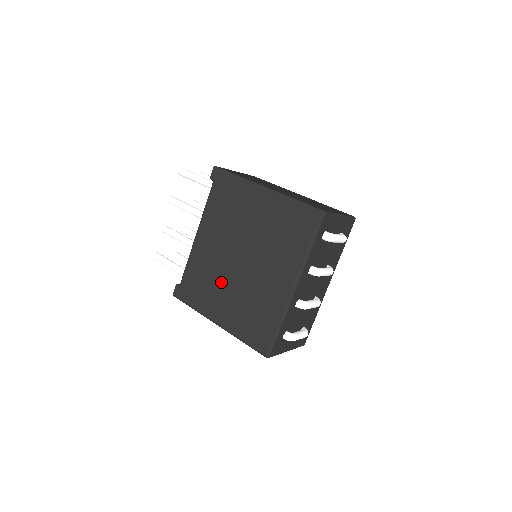
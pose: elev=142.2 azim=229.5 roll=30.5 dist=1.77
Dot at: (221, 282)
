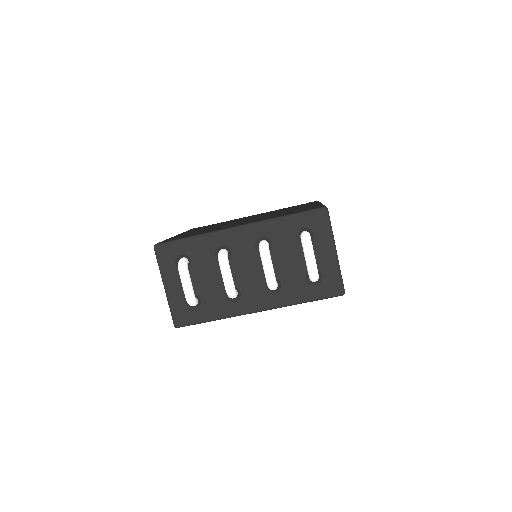
Dot at: (218, 225)
